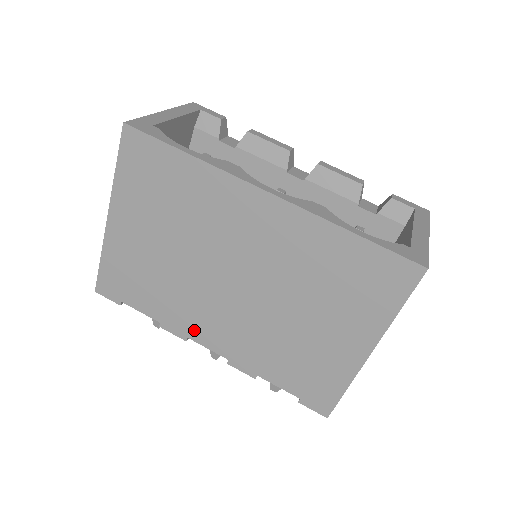
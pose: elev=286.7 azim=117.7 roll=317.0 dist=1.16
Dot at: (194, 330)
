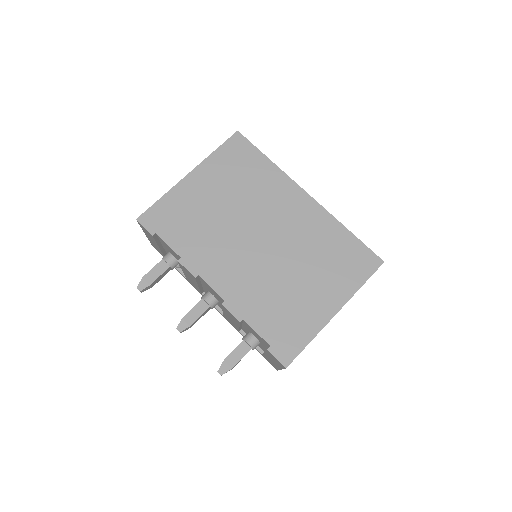
Dot at: (208, 270)
